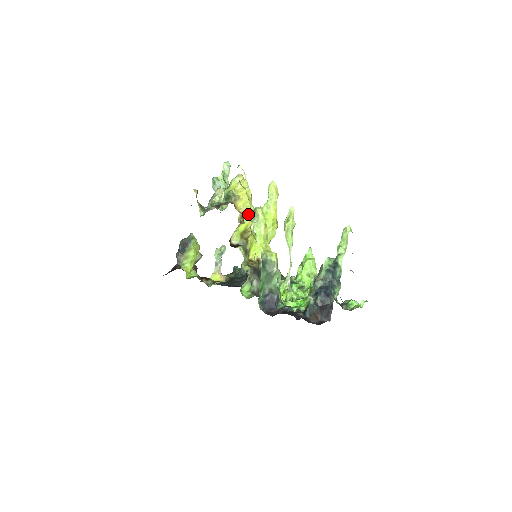
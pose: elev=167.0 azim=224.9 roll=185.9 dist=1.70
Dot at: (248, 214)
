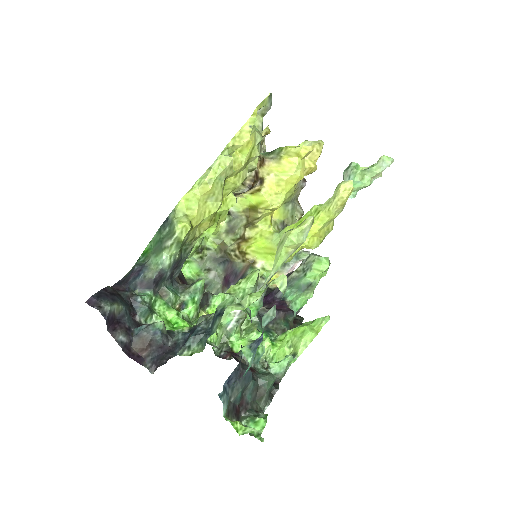
Dot at: (276, 191)
